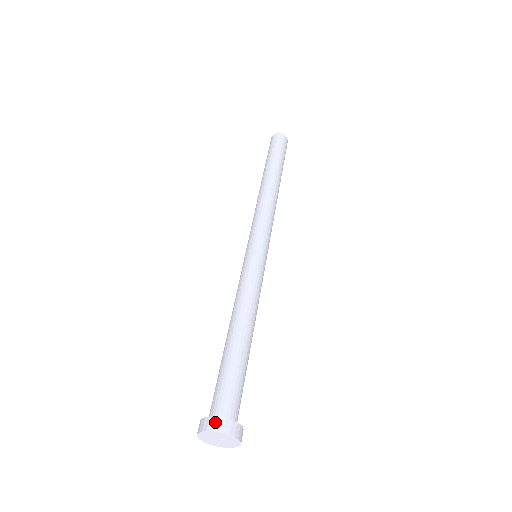
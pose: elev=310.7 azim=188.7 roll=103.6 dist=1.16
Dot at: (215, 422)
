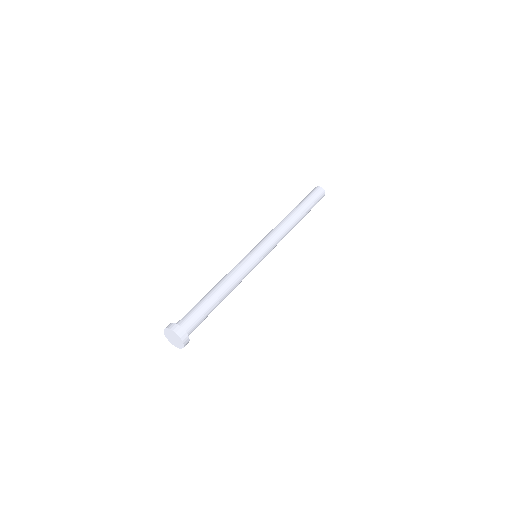
Dot at: (180, 330)
